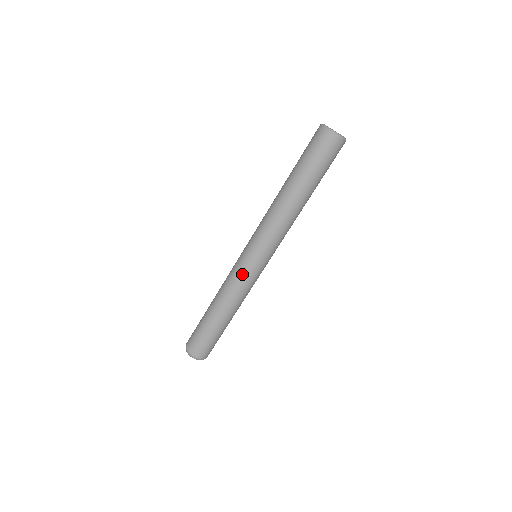
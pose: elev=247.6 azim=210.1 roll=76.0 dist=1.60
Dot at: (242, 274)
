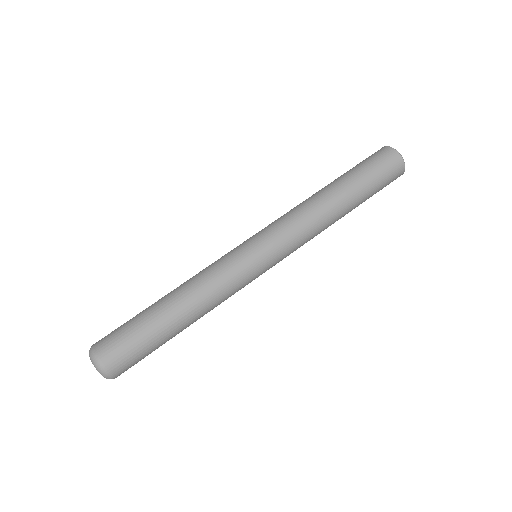
Dot at: (226, 255)
